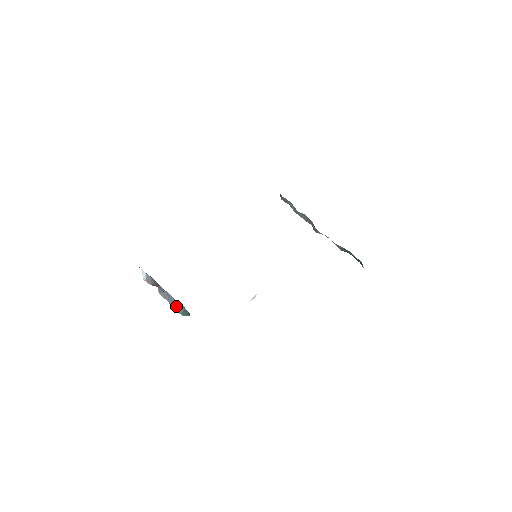
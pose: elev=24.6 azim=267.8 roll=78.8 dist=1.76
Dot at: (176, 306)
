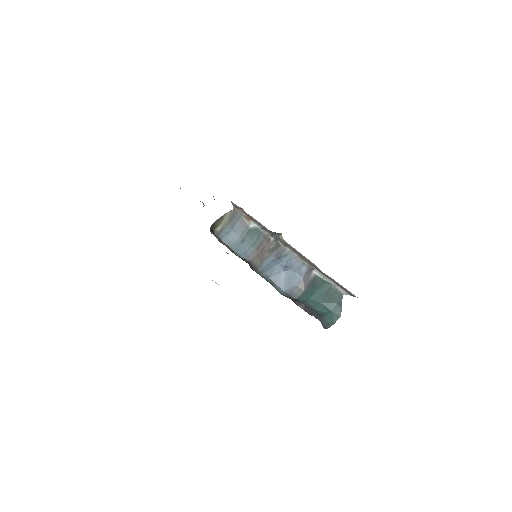
Dot at: occluded
